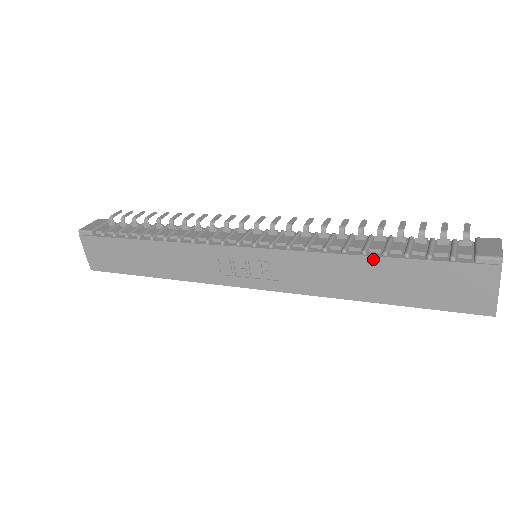
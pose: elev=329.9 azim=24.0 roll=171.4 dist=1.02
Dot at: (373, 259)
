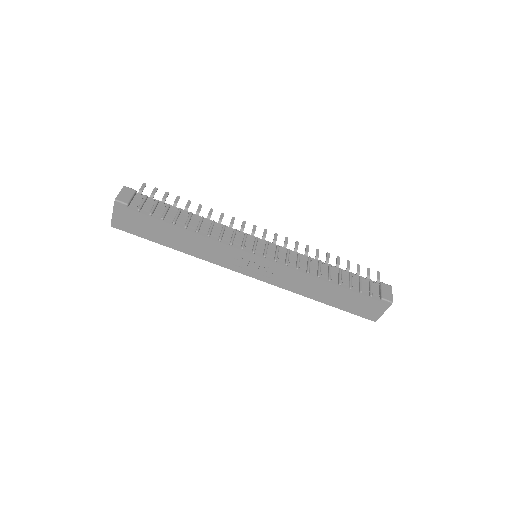
Dot at: (333, 285)
